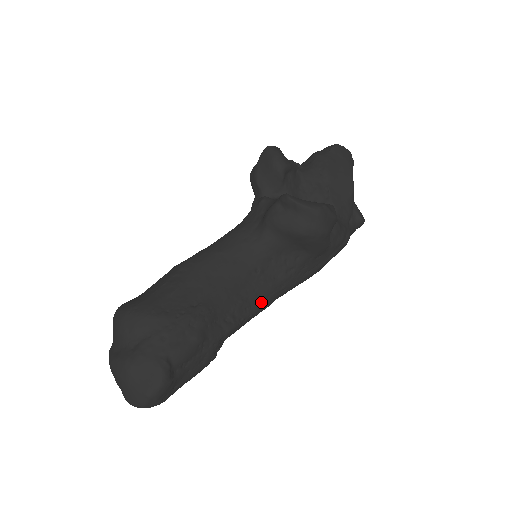
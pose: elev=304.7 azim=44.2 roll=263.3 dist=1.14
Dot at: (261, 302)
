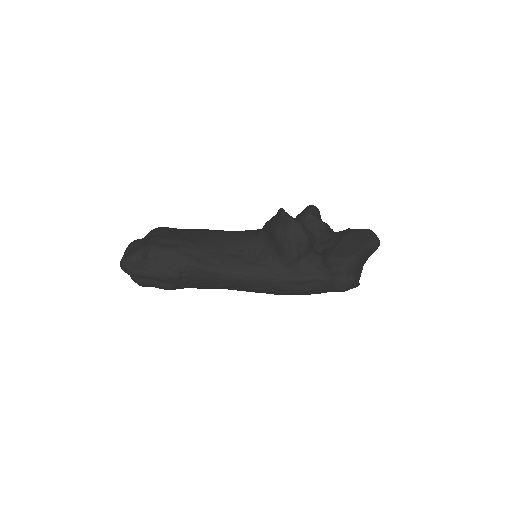
Dot at: (230, 269)
